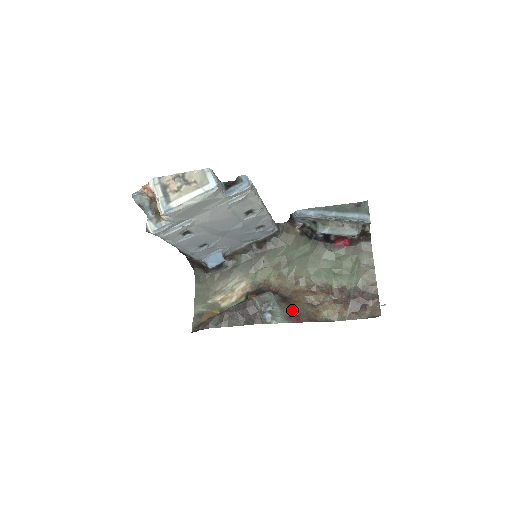
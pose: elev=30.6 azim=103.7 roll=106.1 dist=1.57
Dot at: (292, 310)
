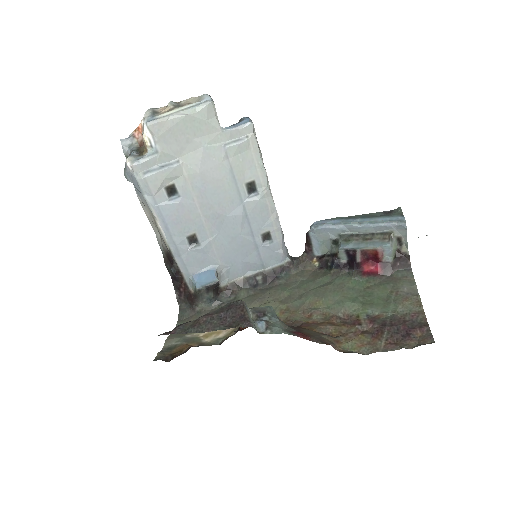
Dot at: (299, 331)
